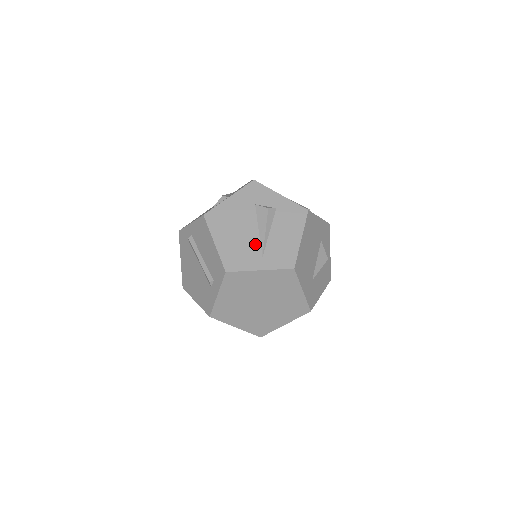
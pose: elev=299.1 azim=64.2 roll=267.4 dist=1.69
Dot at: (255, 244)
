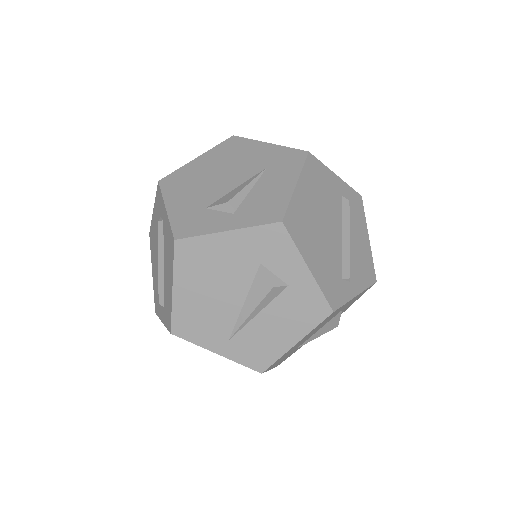
Dot at: (228, 319)
